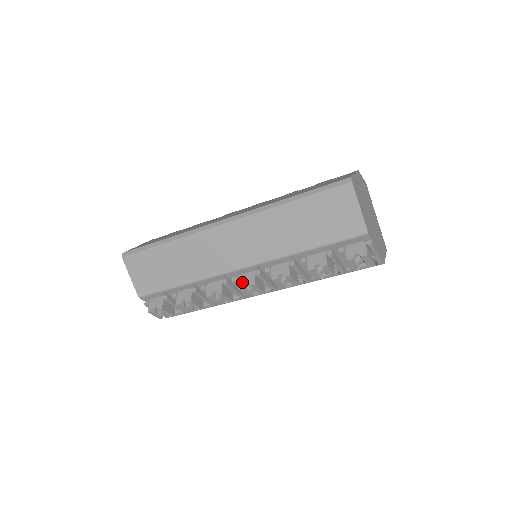
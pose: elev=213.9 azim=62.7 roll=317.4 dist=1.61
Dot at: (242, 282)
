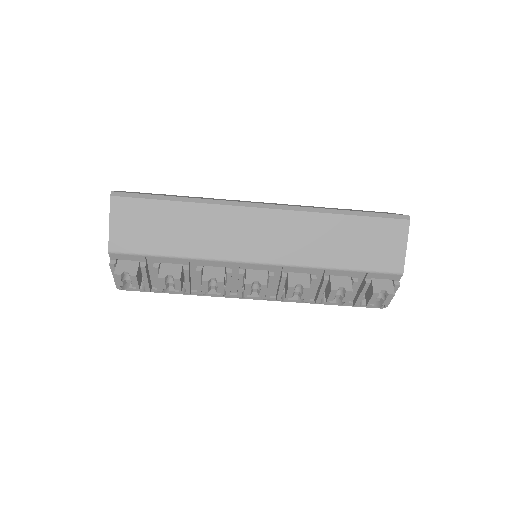
Dot at: (251, 278)
